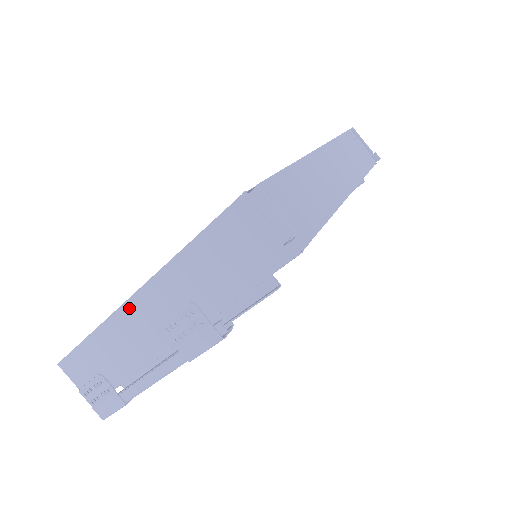
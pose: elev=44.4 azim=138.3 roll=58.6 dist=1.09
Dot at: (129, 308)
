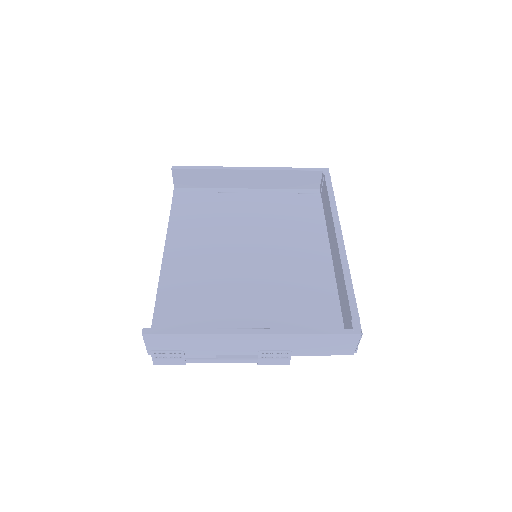
Dot at: (245, 336)
